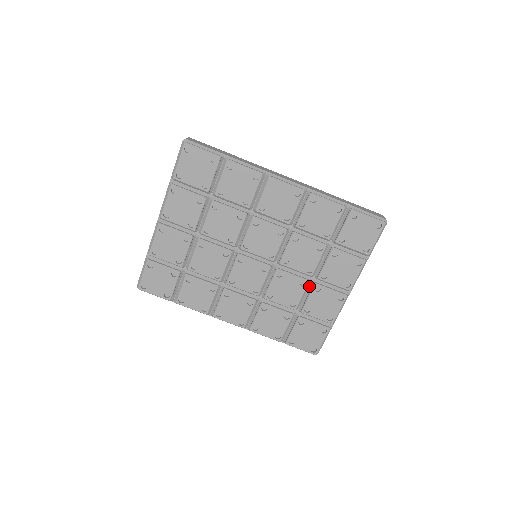
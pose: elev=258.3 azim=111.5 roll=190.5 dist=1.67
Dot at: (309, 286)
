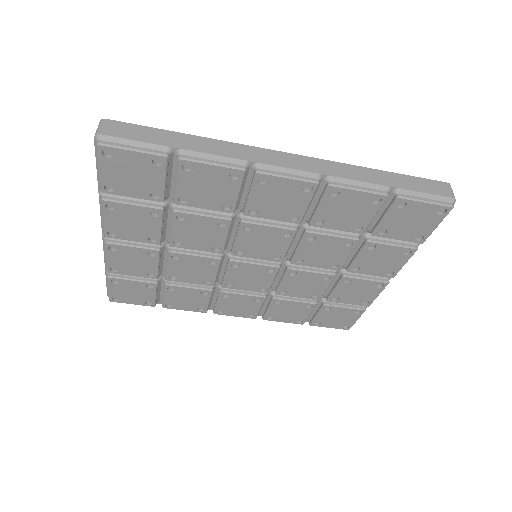
Dot at: occluded
